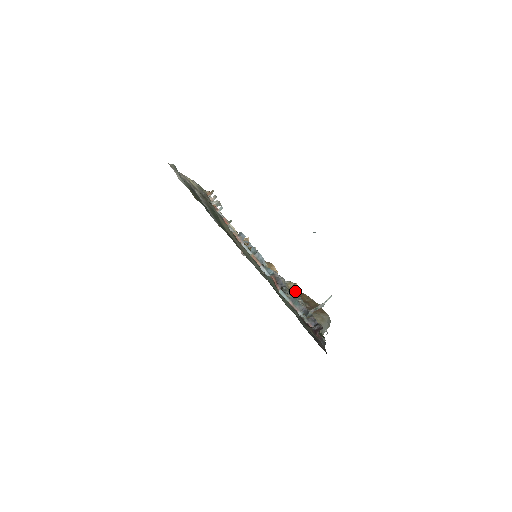
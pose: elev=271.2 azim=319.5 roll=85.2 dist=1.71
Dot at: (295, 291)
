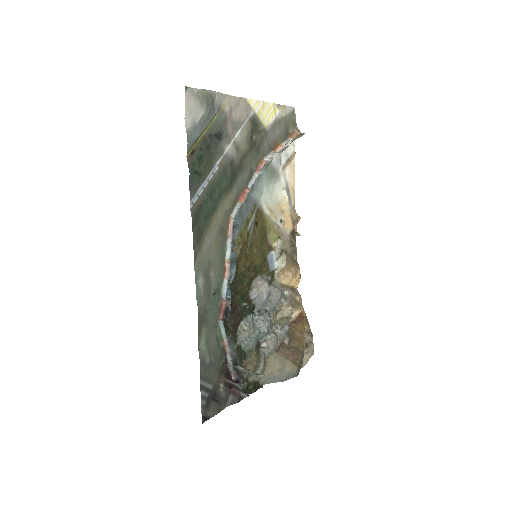
Dot at: (285, 317)
